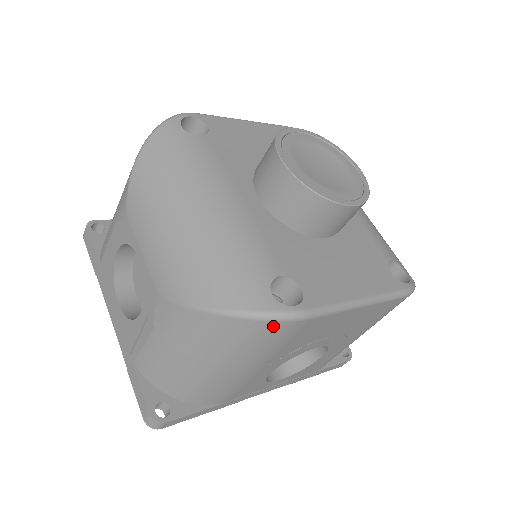
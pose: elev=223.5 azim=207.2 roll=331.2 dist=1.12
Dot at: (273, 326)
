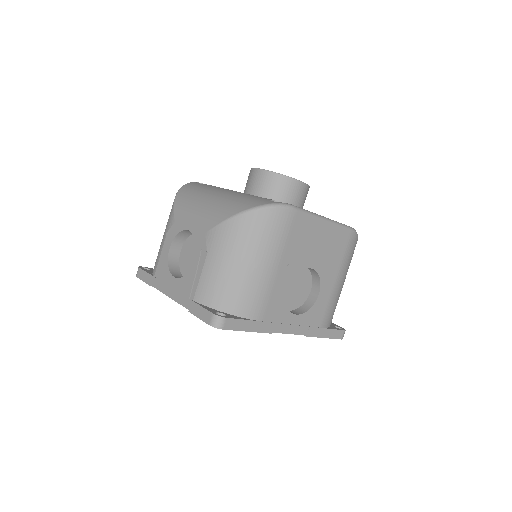
Dot at: (278, 213)
